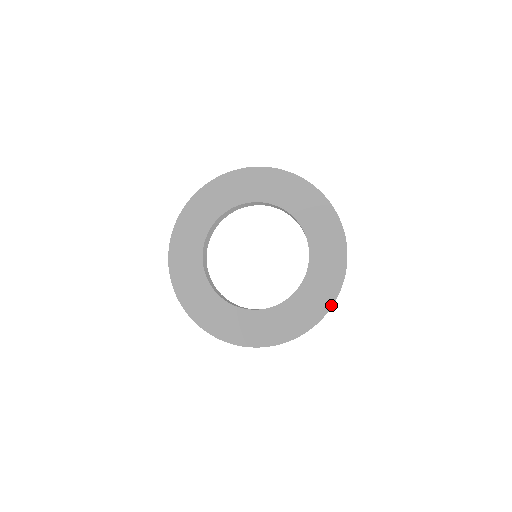
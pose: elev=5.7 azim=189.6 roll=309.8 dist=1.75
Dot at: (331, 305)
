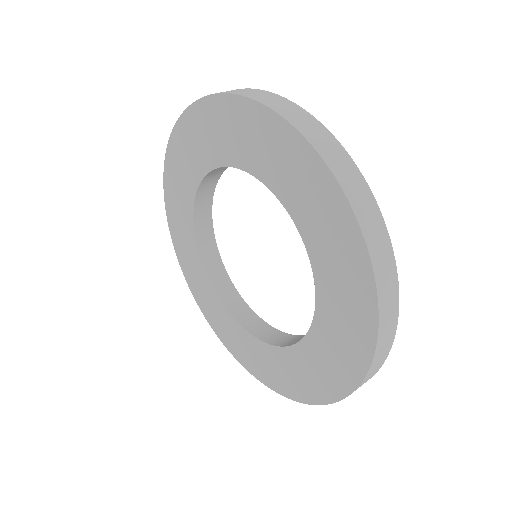
Dot at: (371, 278)
